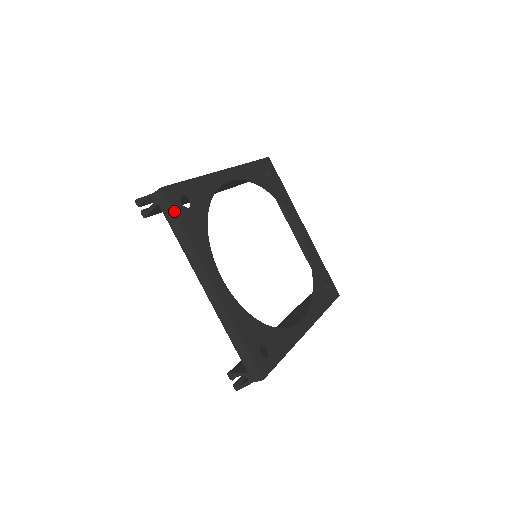
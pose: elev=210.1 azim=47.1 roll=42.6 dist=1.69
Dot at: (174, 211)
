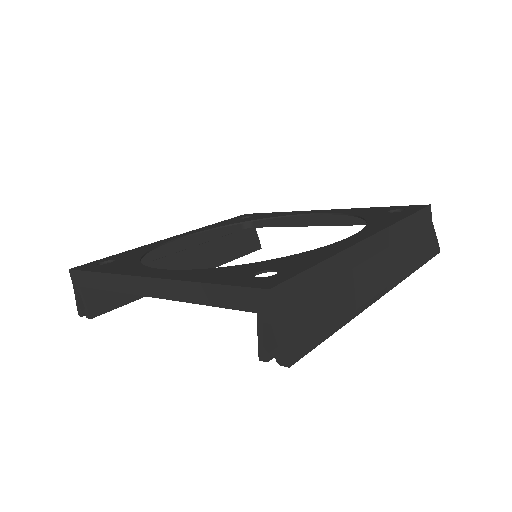
Dot at: (84, 271)
